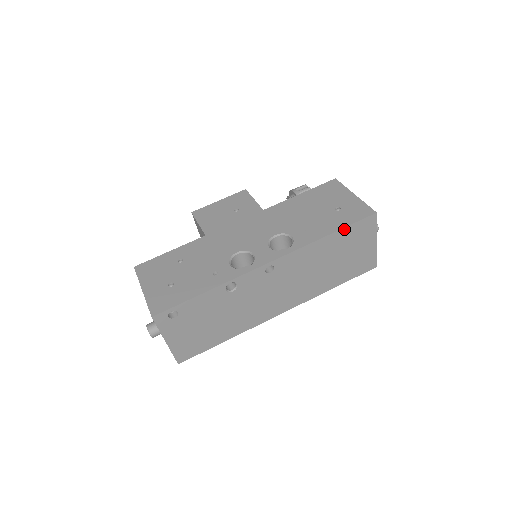
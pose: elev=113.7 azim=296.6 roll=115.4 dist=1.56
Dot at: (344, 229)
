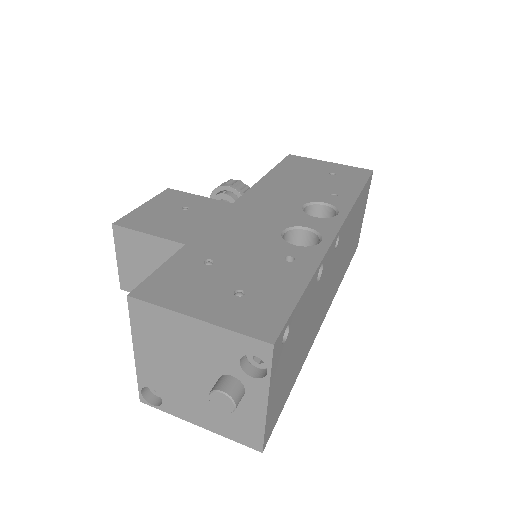
Dot at: (364, 188)
